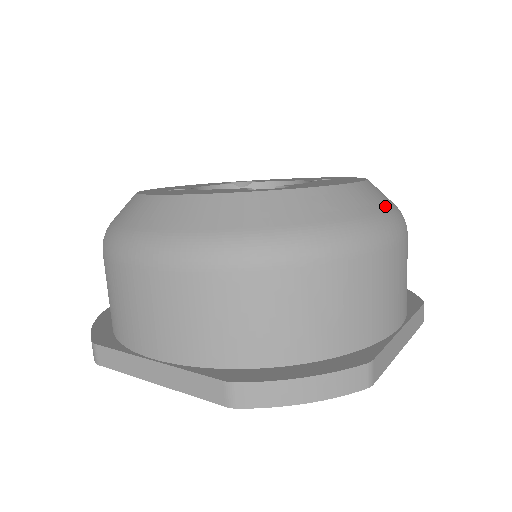
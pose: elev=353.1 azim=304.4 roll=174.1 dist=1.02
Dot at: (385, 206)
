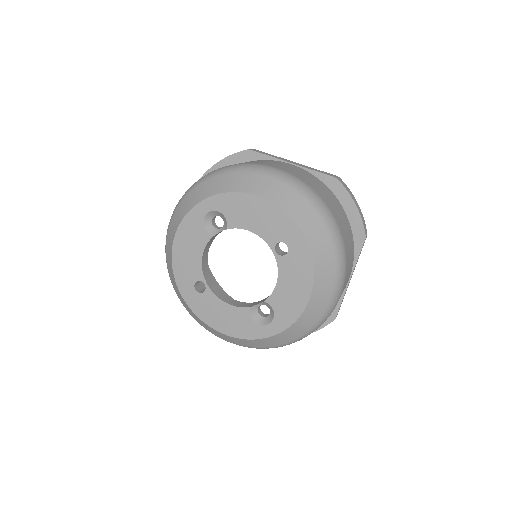
Dot at: (329, 295)
